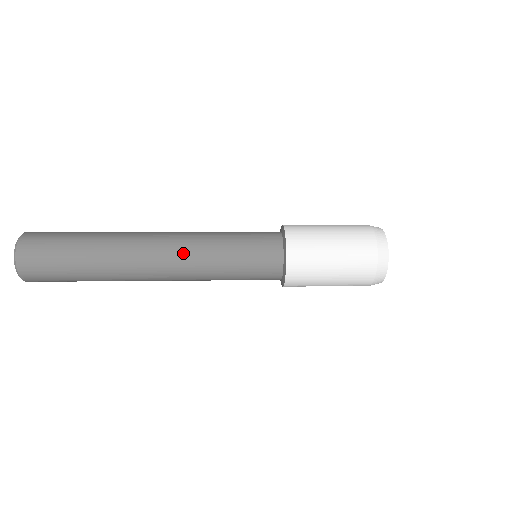
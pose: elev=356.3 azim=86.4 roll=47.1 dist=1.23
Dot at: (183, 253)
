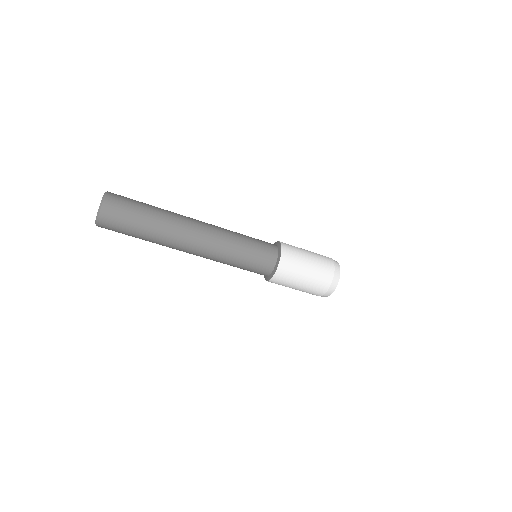
Dot at: (216, 226)
